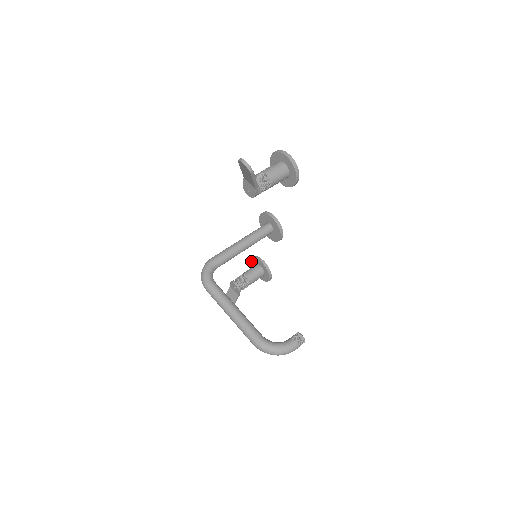
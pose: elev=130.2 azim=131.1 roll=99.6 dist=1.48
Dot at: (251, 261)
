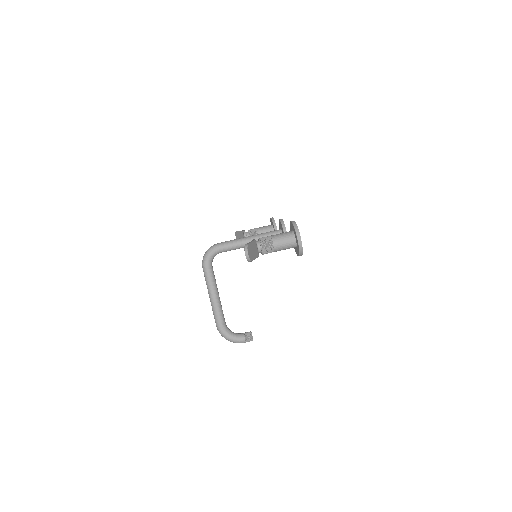
Dot at: occluded
